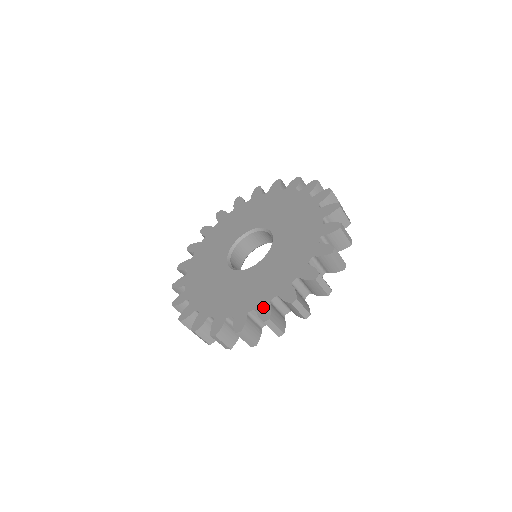
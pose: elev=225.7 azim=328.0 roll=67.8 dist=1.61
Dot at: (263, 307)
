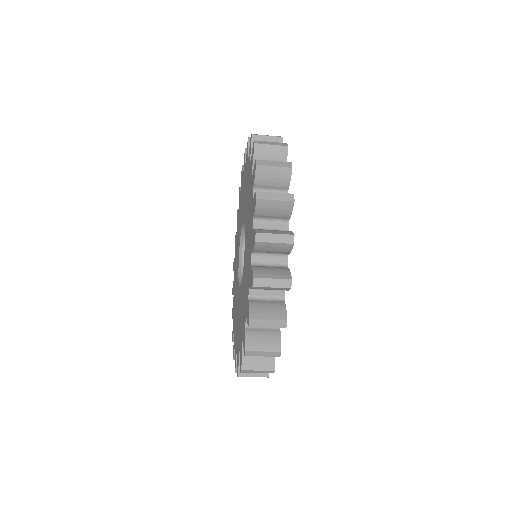
Dot at: (237, 356)
